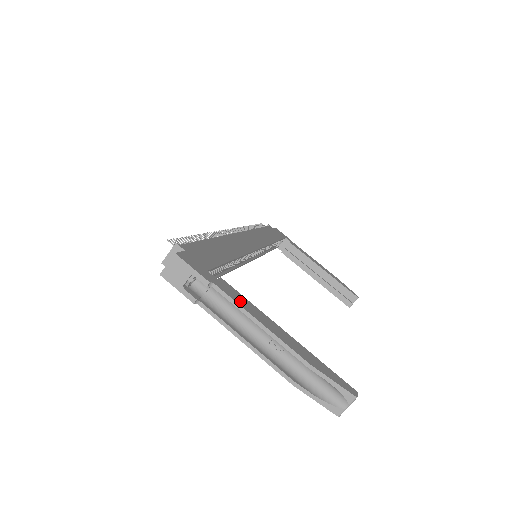
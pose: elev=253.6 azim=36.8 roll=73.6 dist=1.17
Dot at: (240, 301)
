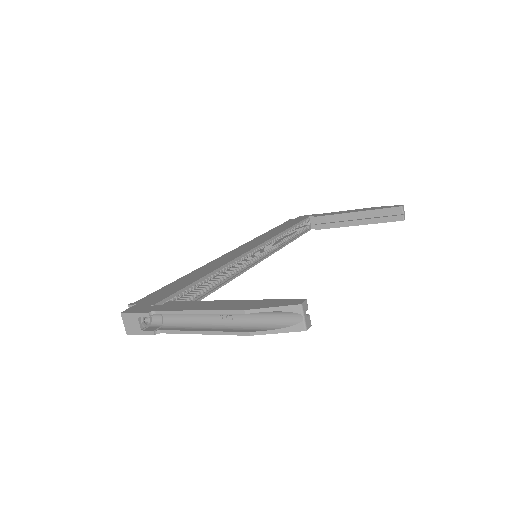
Dot at: (179, 307)
